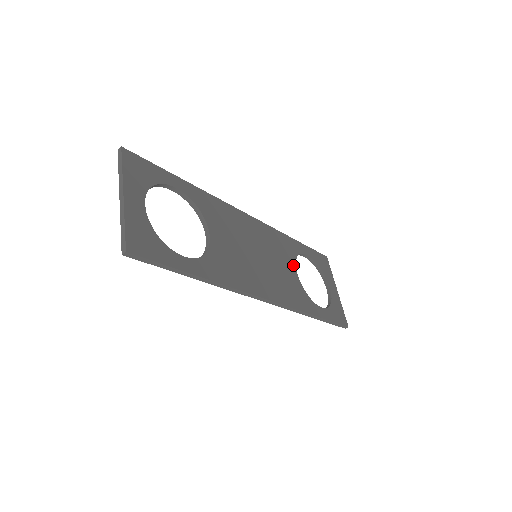
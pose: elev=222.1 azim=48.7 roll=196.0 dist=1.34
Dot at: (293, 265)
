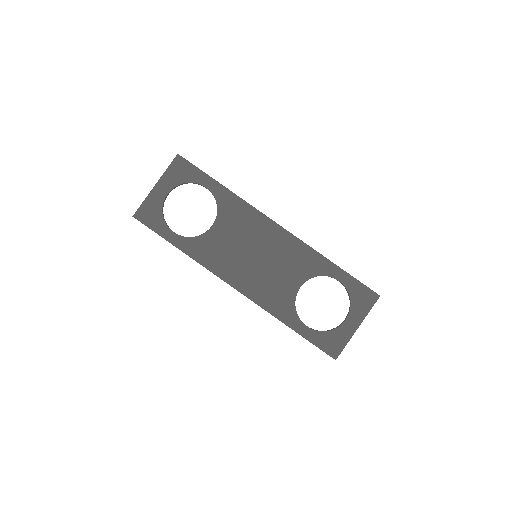
Dot at: (301, 280)
